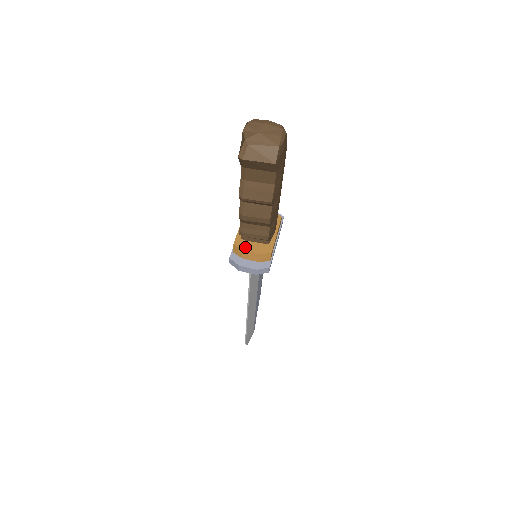
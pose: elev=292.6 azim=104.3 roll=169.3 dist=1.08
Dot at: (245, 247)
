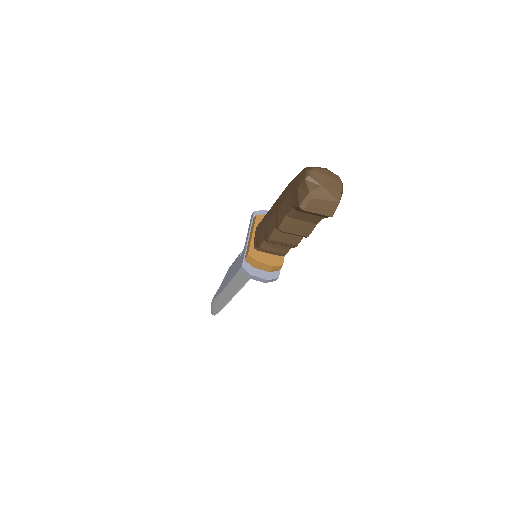
Dot at: (259, 258)
